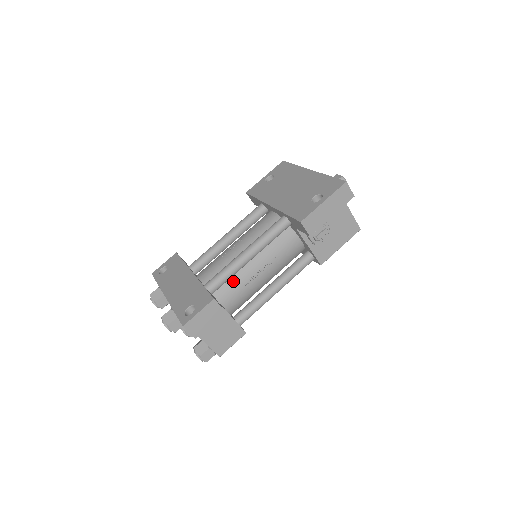
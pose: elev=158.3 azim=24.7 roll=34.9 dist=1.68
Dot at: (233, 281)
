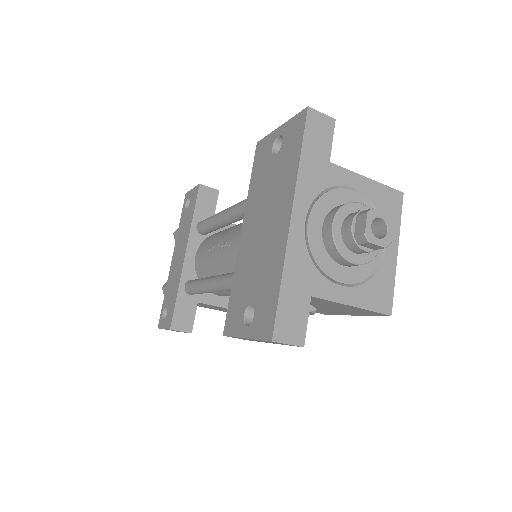
Dot at: occluded
